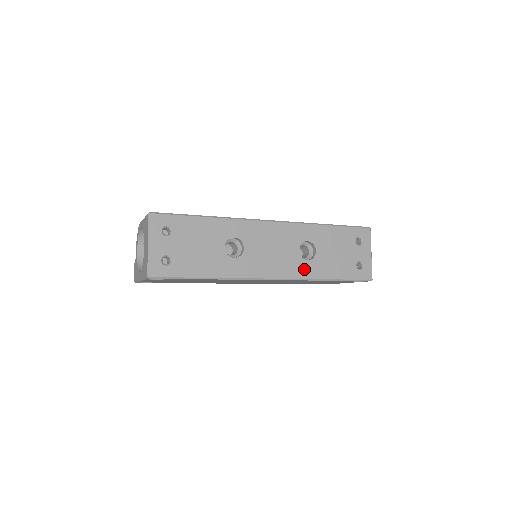
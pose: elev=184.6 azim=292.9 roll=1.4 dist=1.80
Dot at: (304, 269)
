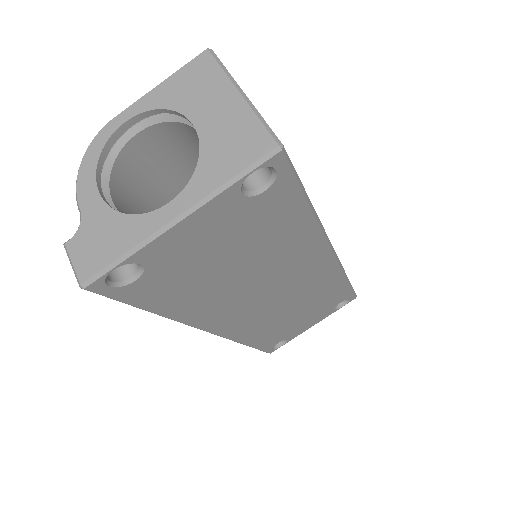
Dot at: occluded
